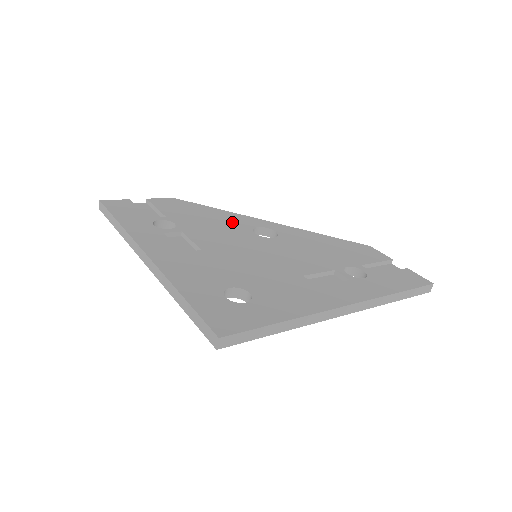
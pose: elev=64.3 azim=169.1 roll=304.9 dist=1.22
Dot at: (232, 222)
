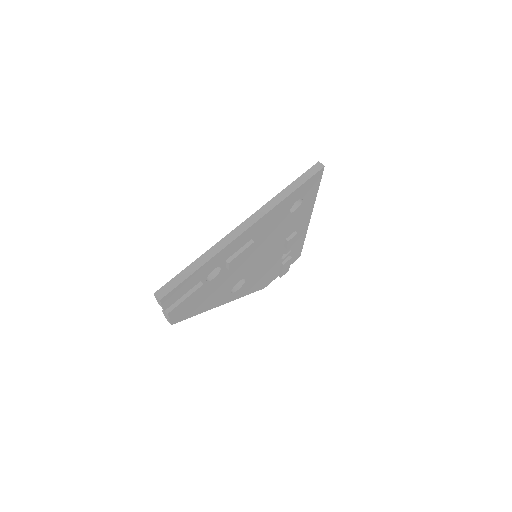
Dot at: occluded
